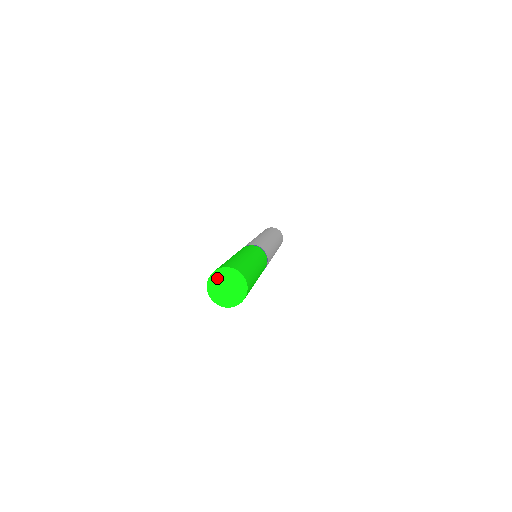
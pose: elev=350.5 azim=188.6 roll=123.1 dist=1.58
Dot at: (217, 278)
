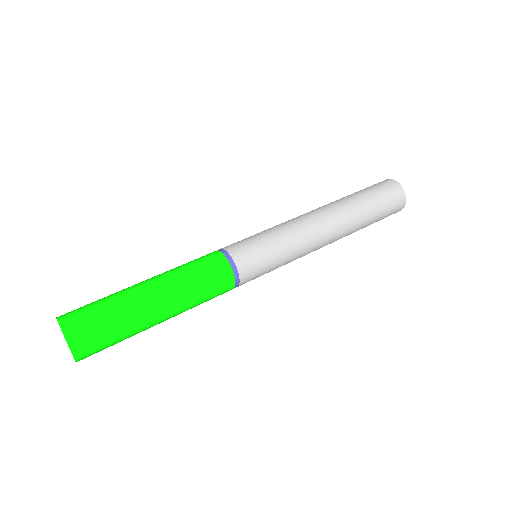
Dot at: occluded
